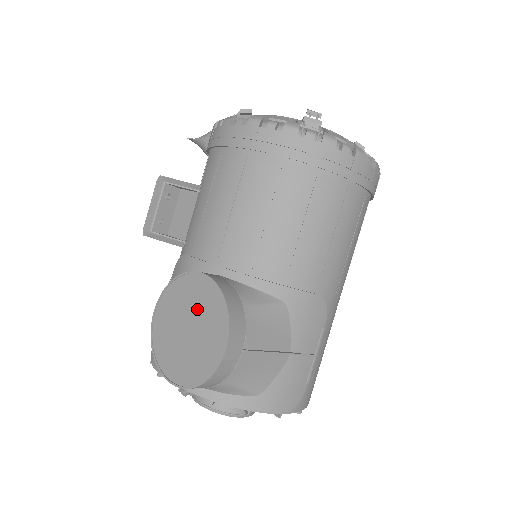
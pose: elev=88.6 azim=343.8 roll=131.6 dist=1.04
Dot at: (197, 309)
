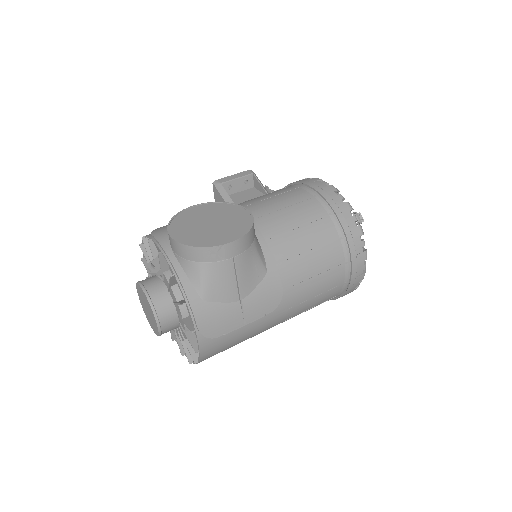
Dot at: (227, 220)
